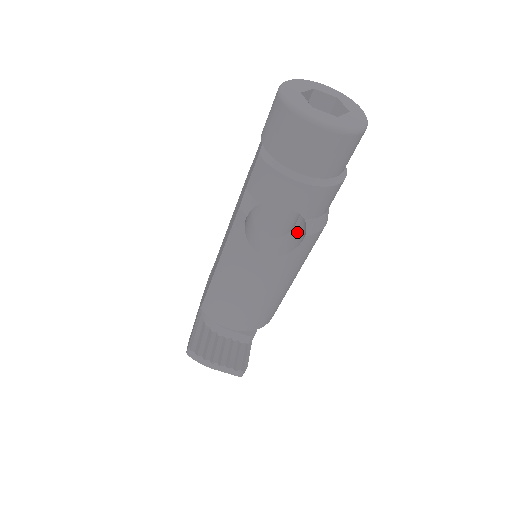
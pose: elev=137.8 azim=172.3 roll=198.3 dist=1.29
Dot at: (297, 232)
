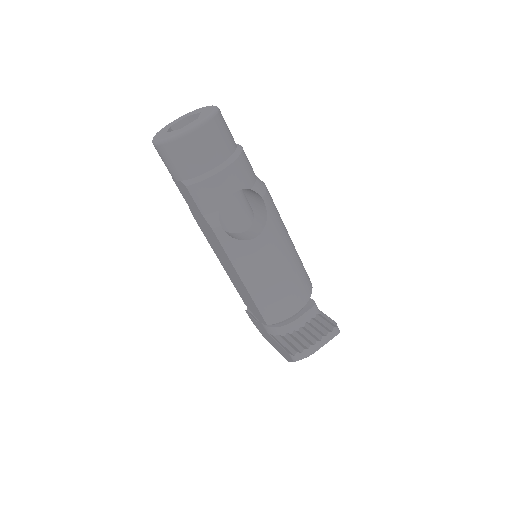
Dot at: (257, 207)
